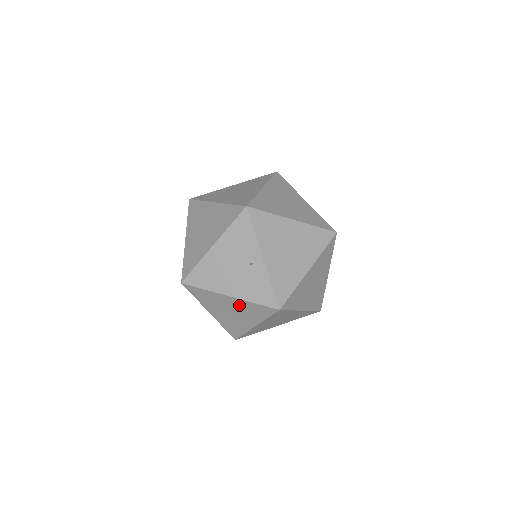
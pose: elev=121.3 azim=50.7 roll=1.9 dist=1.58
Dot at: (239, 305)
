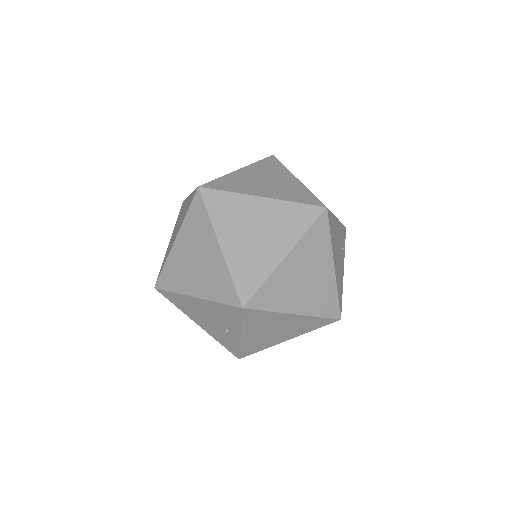
Dot at: occluded
